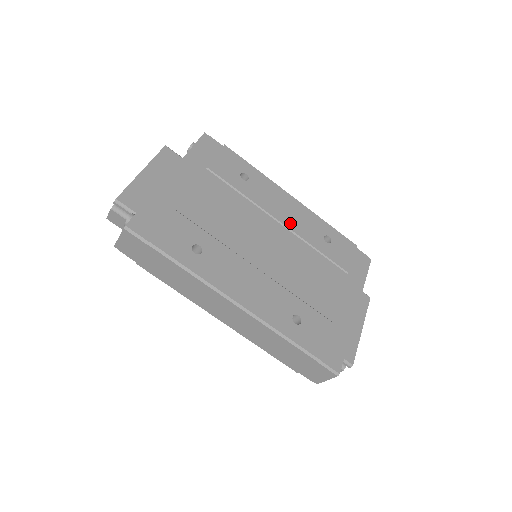
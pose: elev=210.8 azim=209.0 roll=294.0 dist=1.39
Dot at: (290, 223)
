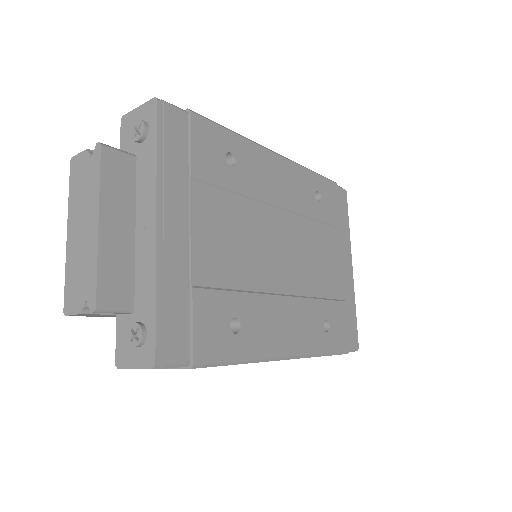
Dot at: (288, 201)
